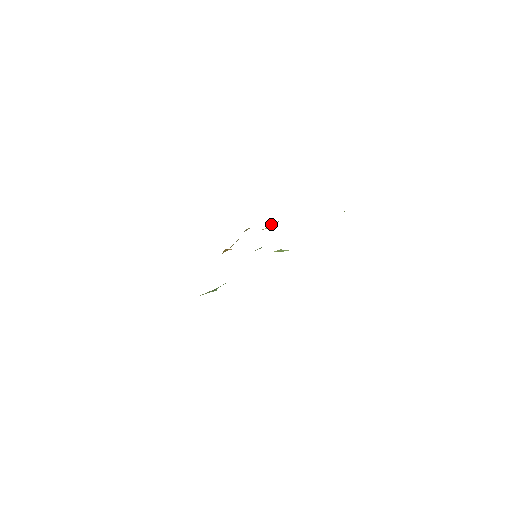
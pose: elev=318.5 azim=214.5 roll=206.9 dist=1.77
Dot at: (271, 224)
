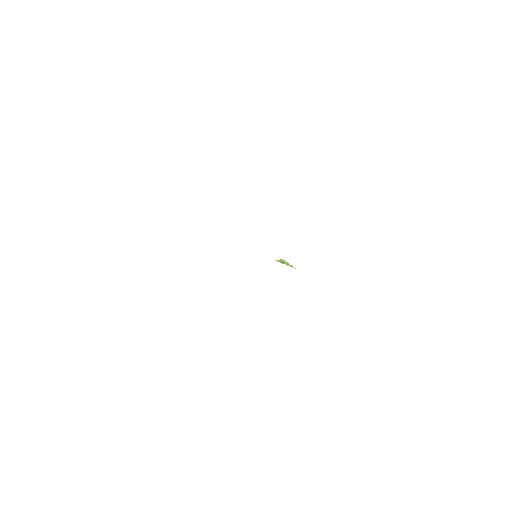
Dot at: occluded
